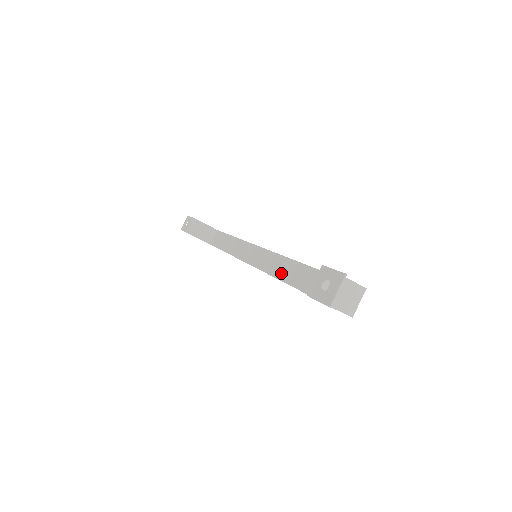
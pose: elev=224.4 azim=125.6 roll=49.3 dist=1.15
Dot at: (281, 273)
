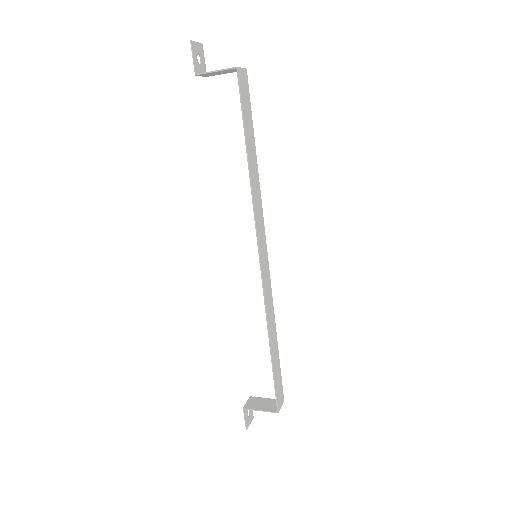
Dot at: (270, 304)
